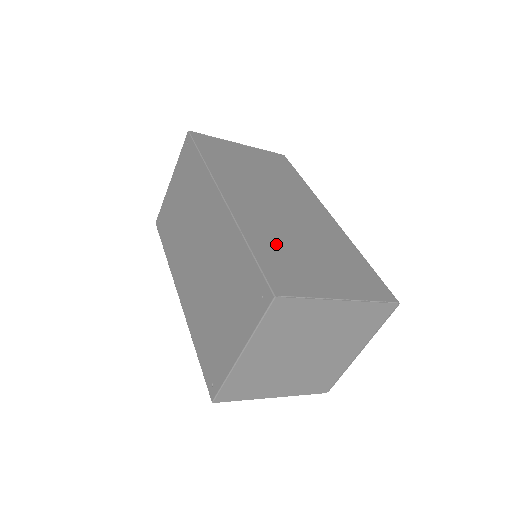
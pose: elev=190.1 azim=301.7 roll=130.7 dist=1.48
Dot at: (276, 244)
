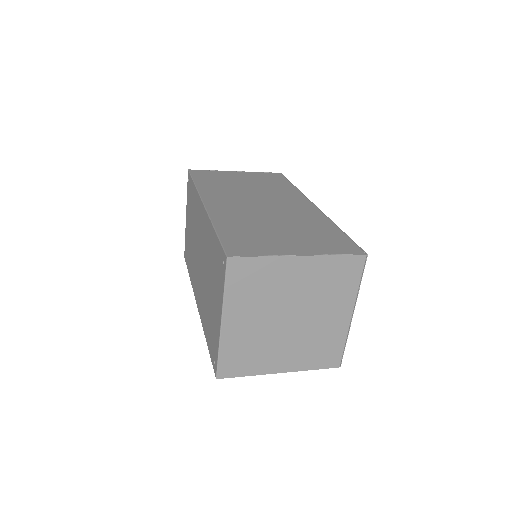
Dot at: (244, 226)
